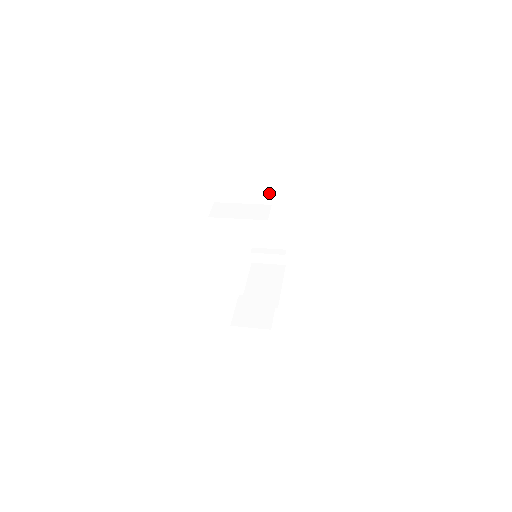
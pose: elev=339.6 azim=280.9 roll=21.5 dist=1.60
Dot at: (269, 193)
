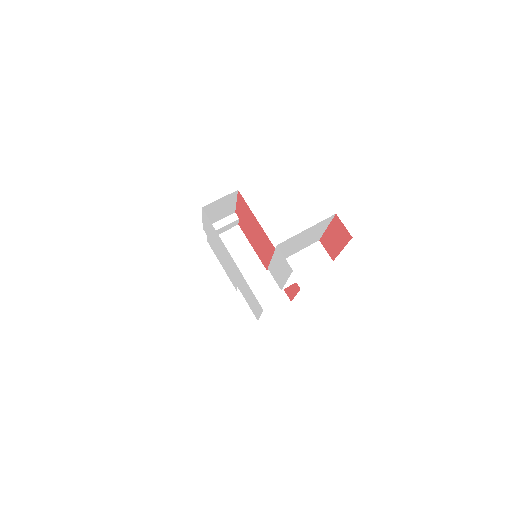
Dot at: (321, 236)
